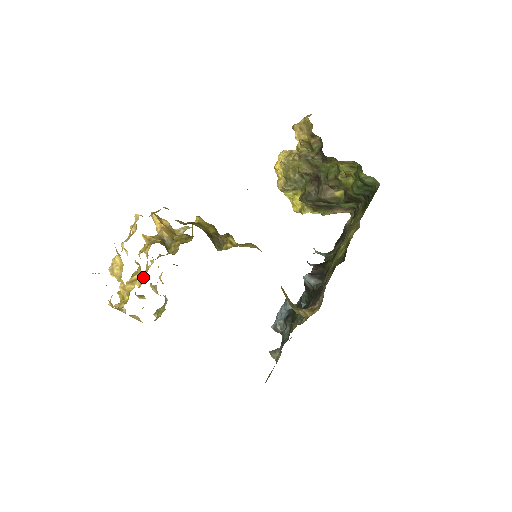
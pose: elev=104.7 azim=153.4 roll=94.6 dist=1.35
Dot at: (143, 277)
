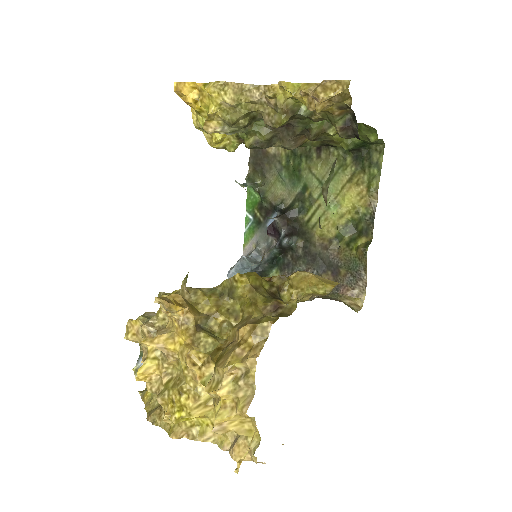
Dot at: (167, 374)
